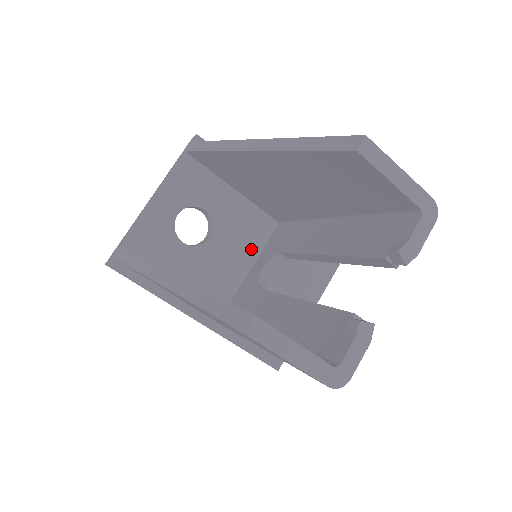
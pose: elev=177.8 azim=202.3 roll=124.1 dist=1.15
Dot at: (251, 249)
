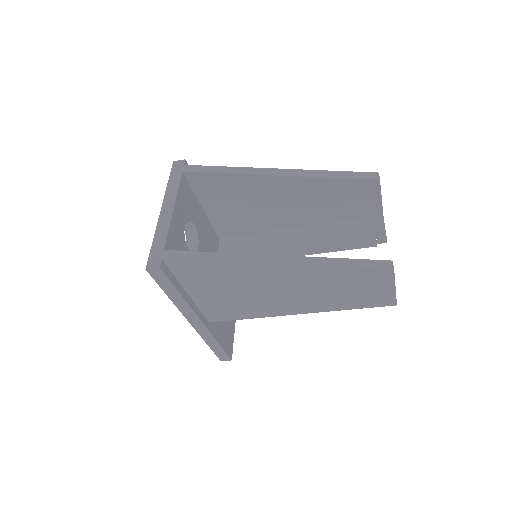
Dot at: occluded
